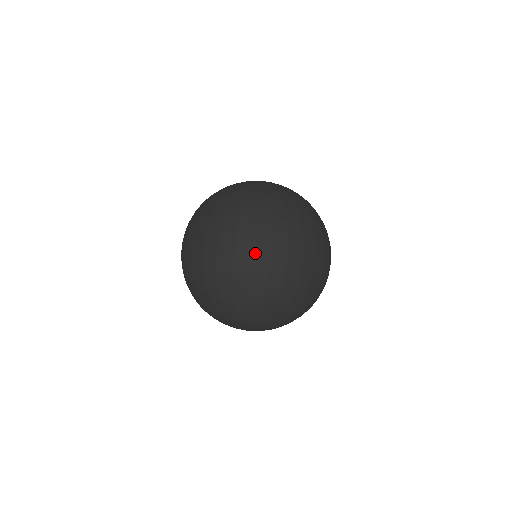
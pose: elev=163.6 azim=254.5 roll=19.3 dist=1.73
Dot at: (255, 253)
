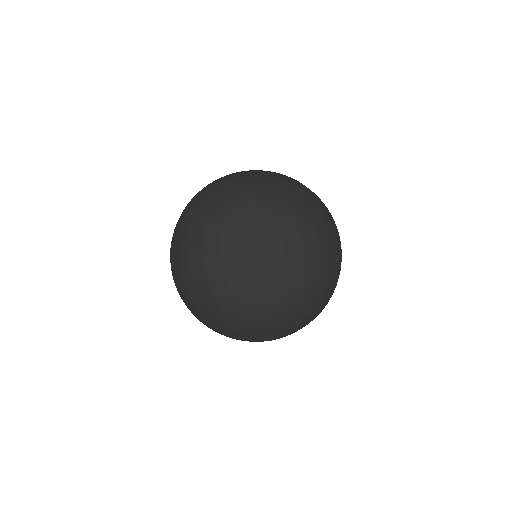
Dot at: (288, 245)
